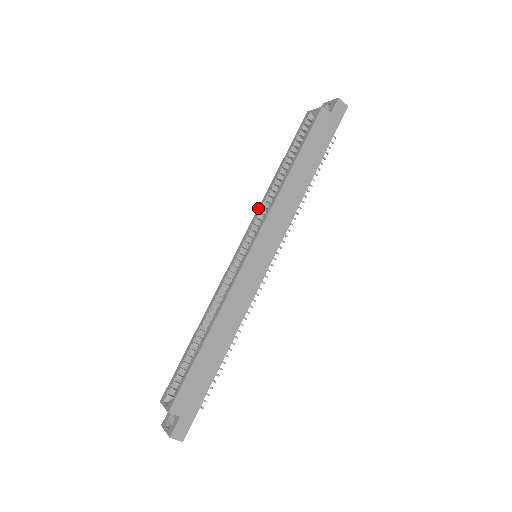
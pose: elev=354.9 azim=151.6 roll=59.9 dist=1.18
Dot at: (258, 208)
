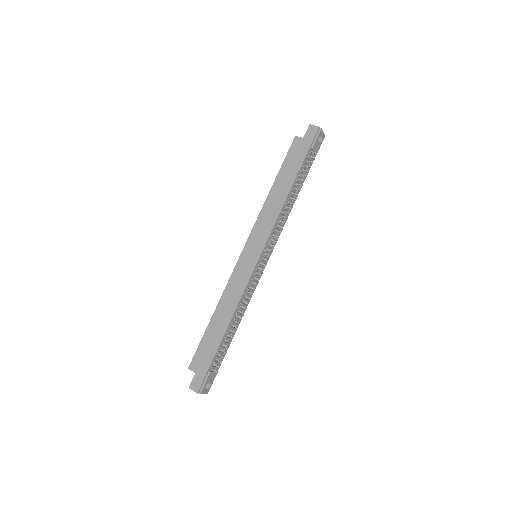
Dot at: occluded
